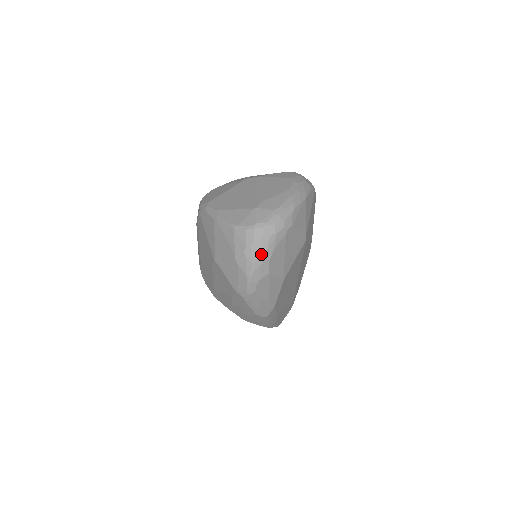
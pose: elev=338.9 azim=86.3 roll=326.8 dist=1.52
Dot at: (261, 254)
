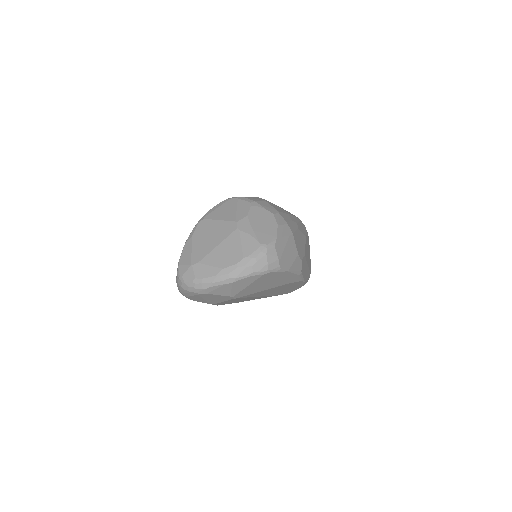
Dot at: (181, 292)
